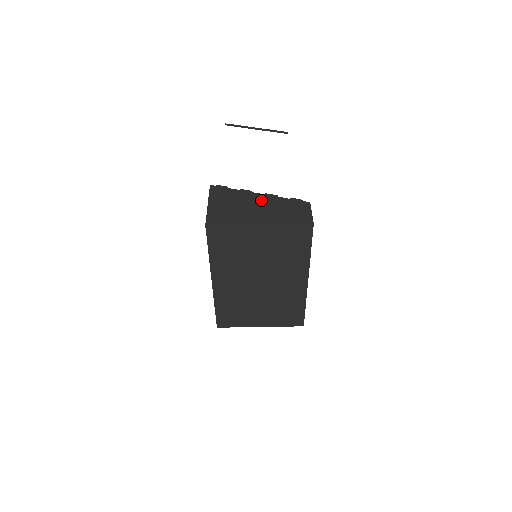
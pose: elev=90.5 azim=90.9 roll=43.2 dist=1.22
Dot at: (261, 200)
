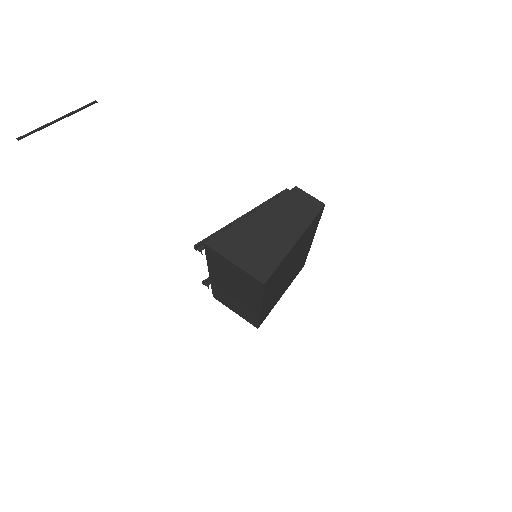
Dot at: (263, 219)
